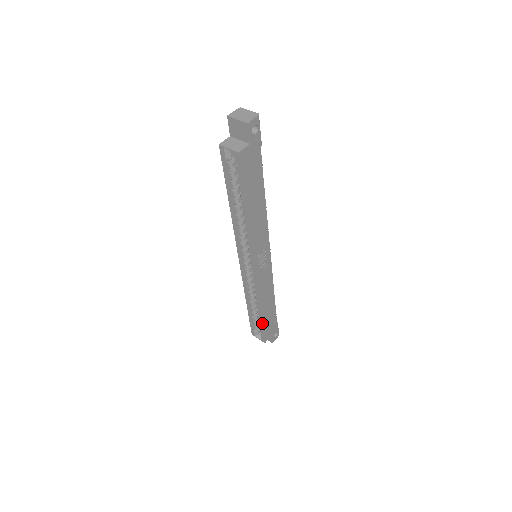
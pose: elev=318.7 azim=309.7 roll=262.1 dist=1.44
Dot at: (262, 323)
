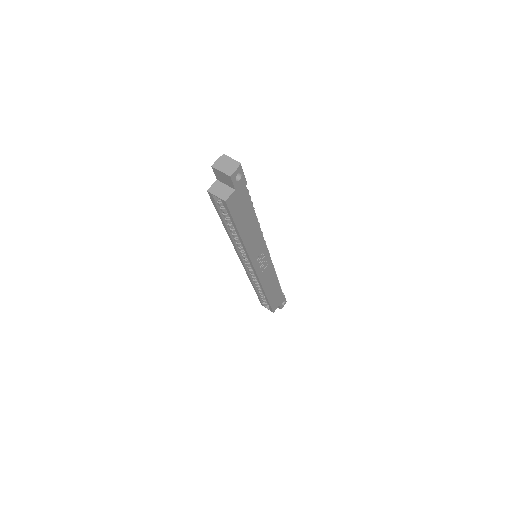
Dot at: (269, 301)
